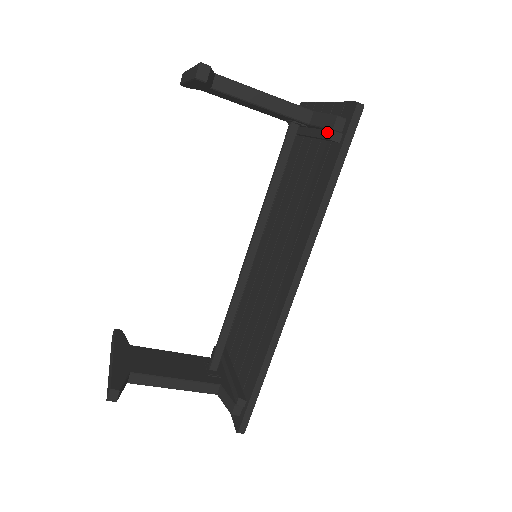
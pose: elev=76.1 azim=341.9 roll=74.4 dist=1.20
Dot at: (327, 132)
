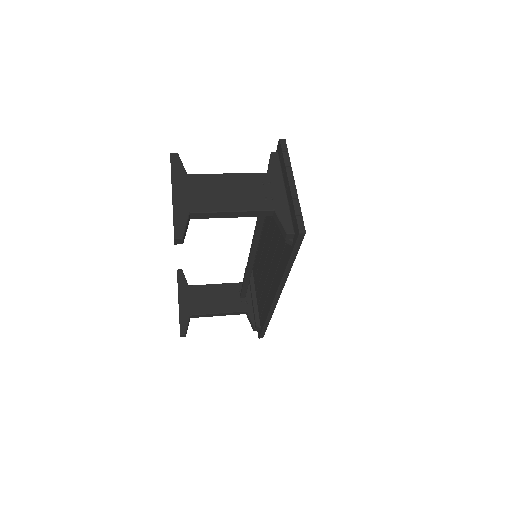
Dot at: occluded
